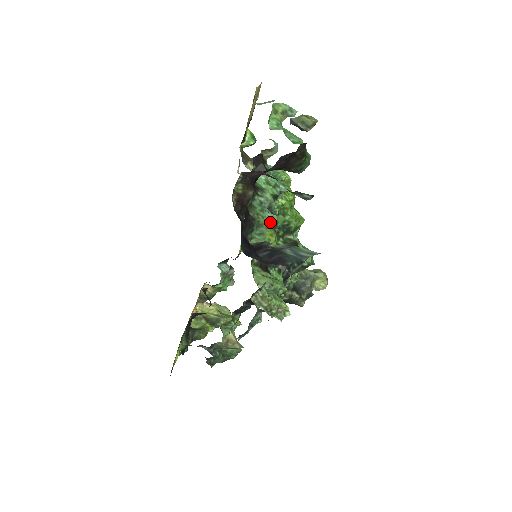
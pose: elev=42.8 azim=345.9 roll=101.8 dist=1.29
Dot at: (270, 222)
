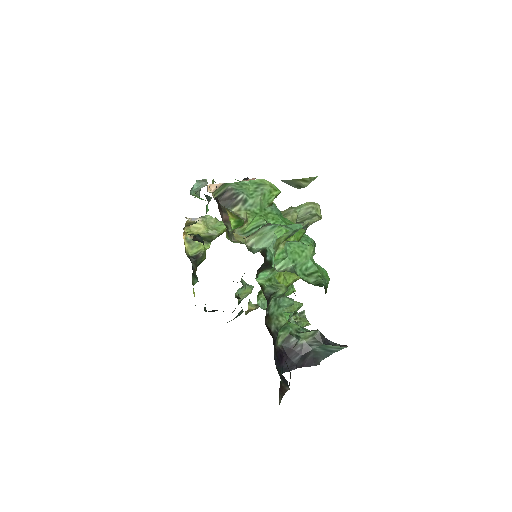
Dot at: (287, 305)
